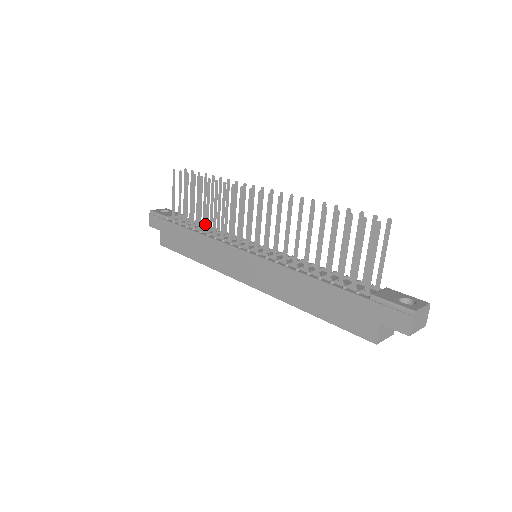
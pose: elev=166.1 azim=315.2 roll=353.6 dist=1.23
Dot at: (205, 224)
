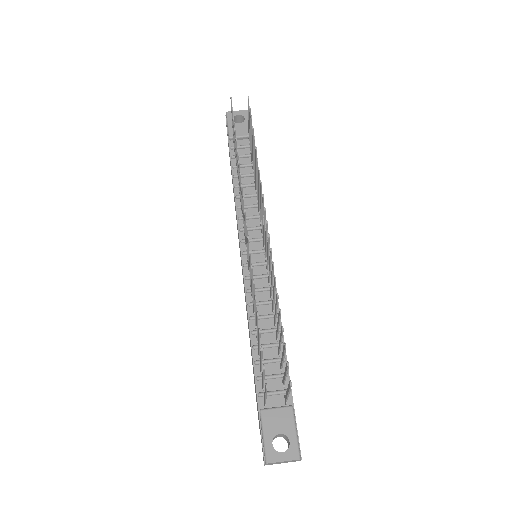
Dot at: (253, 170)
